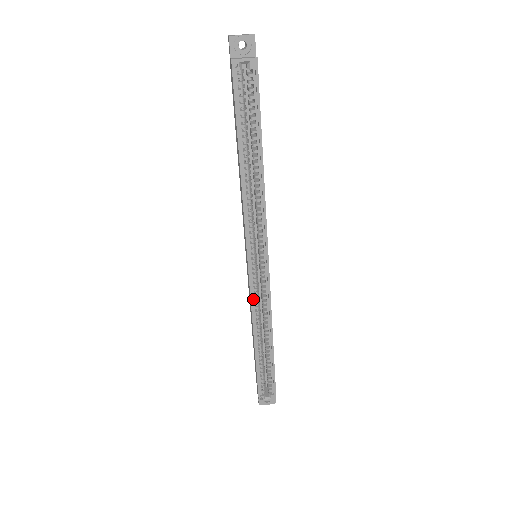
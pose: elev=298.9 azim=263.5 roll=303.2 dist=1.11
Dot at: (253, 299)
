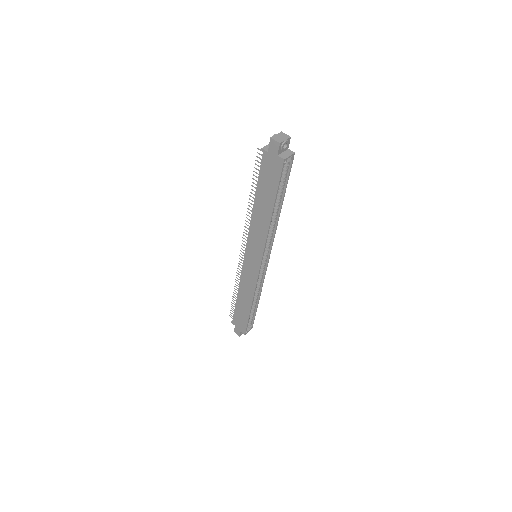
Dot at: (256, 282)
